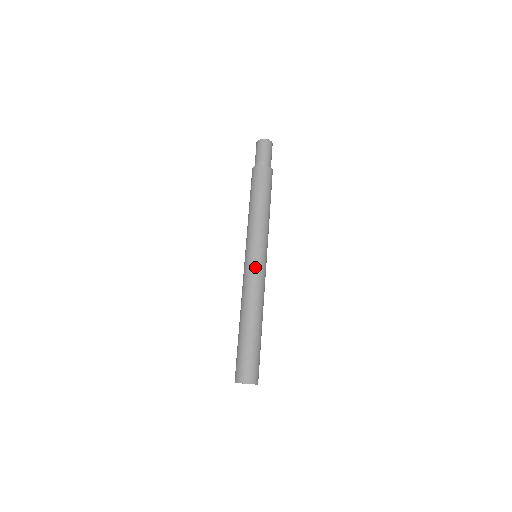
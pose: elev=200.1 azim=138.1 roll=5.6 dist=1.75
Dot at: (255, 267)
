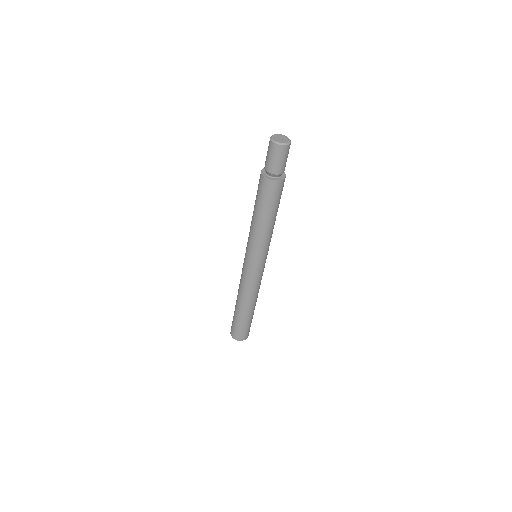
Dot at: (254, 274)
